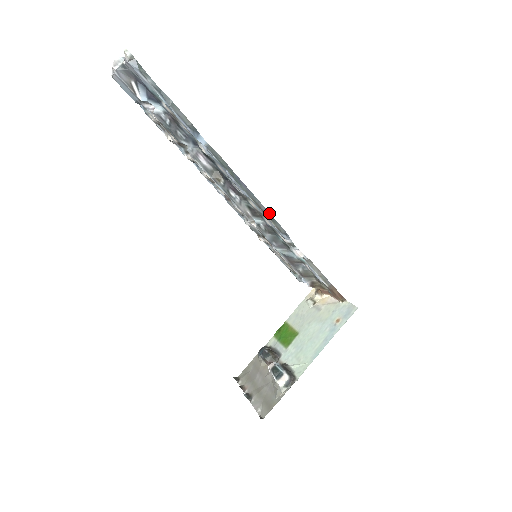
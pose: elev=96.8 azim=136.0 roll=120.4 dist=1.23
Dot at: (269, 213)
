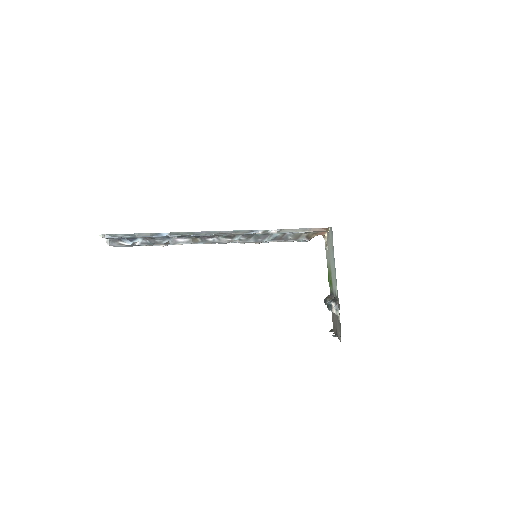
Dot at: (230, 231)
